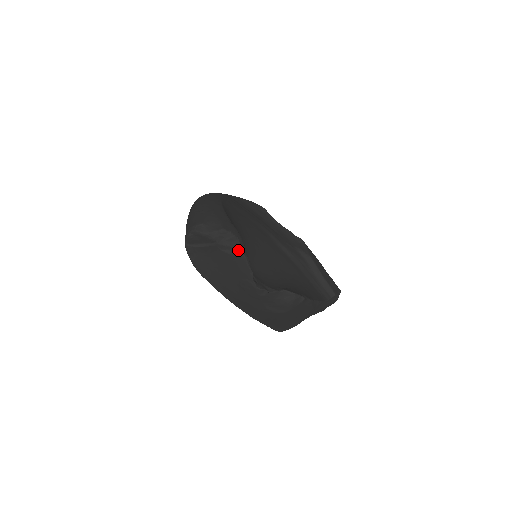
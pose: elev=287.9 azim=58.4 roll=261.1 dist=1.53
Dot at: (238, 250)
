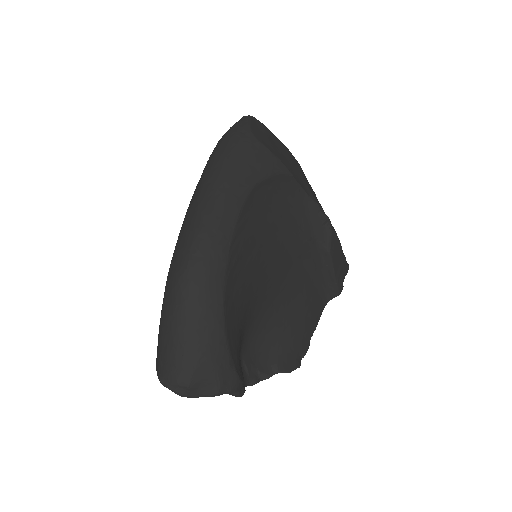
Dot at: (233, 395)
